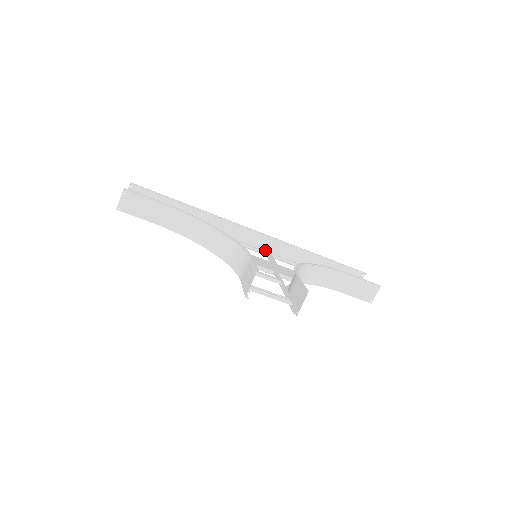
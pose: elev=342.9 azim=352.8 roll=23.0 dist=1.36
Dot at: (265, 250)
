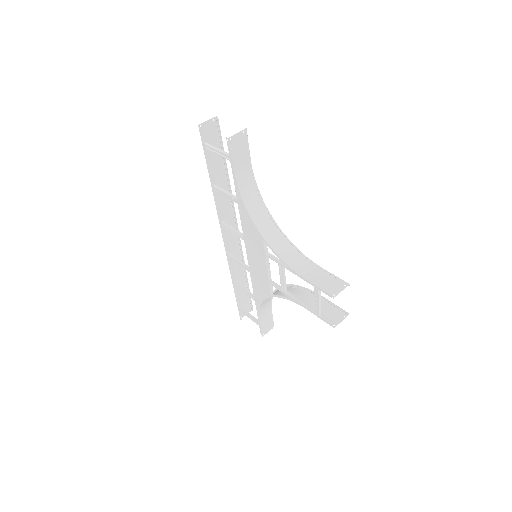
Dot at: (229, 250)
